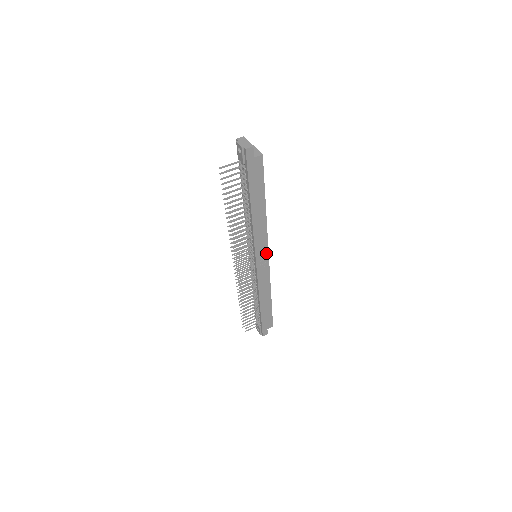
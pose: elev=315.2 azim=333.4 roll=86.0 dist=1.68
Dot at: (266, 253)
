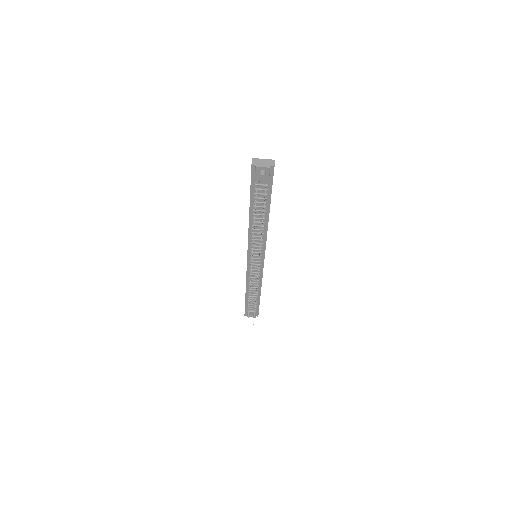
Dot at: occluded
